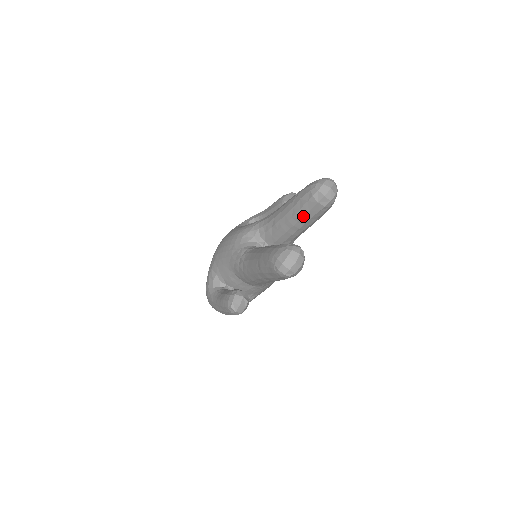
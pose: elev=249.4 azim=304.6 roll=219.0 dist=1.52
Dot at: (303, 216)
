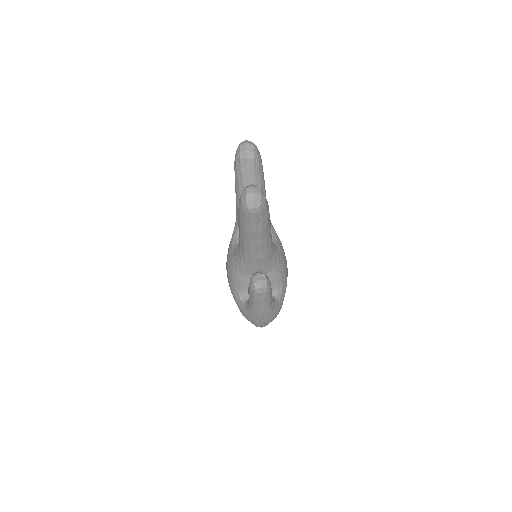
Dot at: (248, 180)
